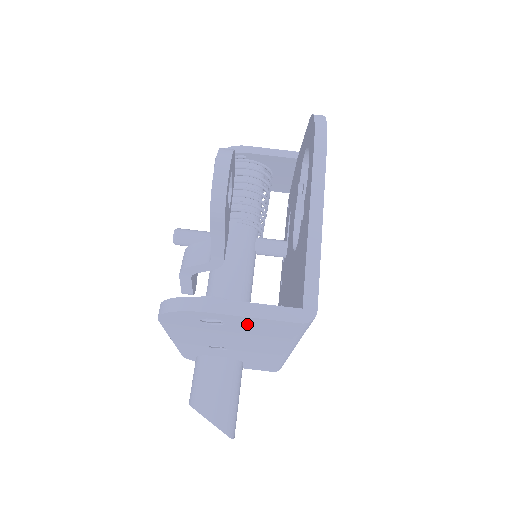
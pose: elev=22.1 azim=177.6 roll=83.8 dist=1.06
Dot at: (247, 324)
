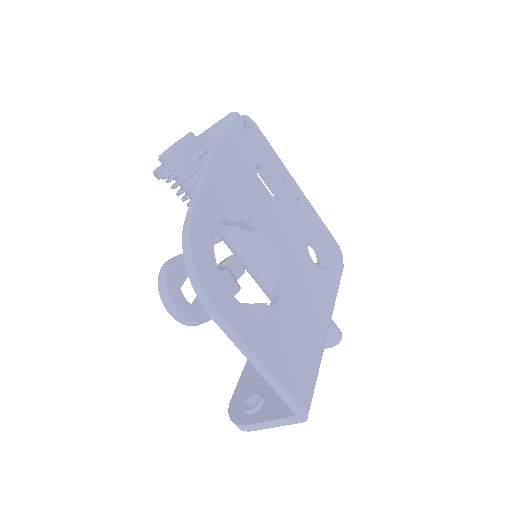
Dot at: occluded
